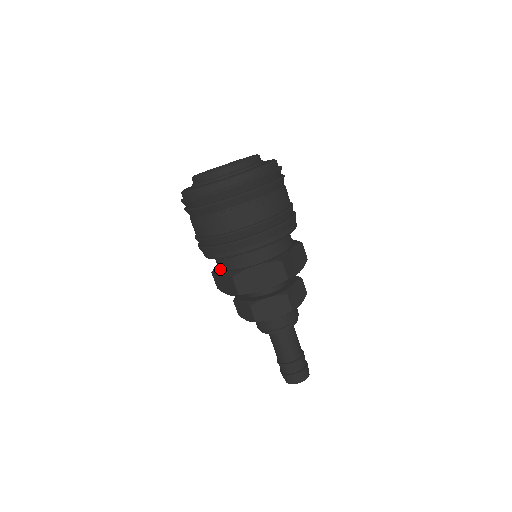
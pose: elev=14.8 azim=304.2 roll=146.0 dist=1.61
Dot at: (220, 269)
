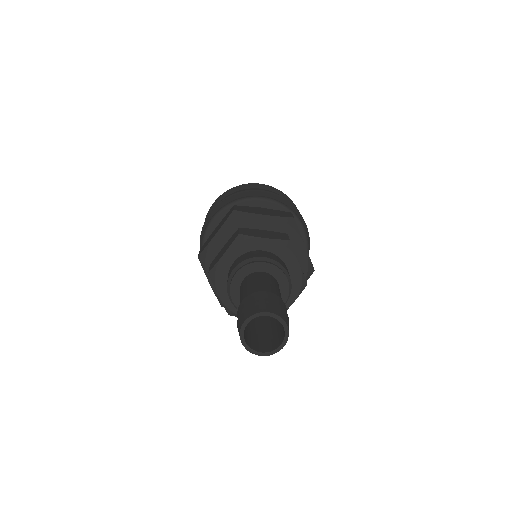
Dot at: occluded
